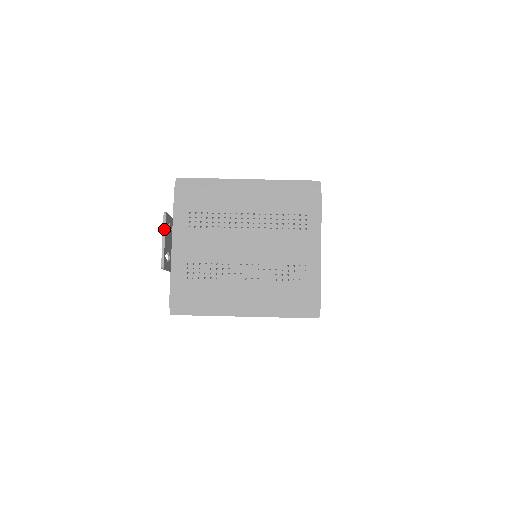
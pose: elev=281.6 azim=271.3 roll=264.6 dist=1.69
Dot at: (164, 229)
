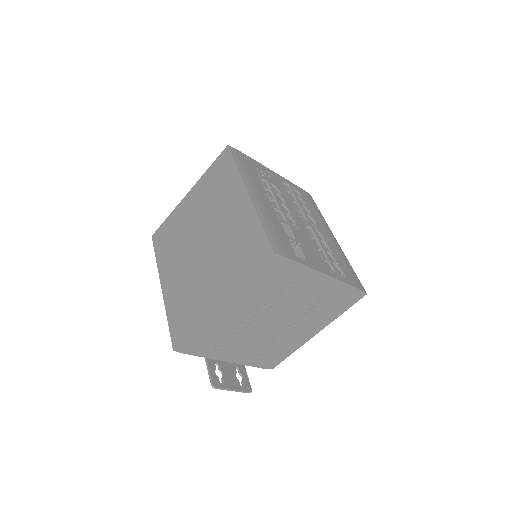
Dot at: occluded
